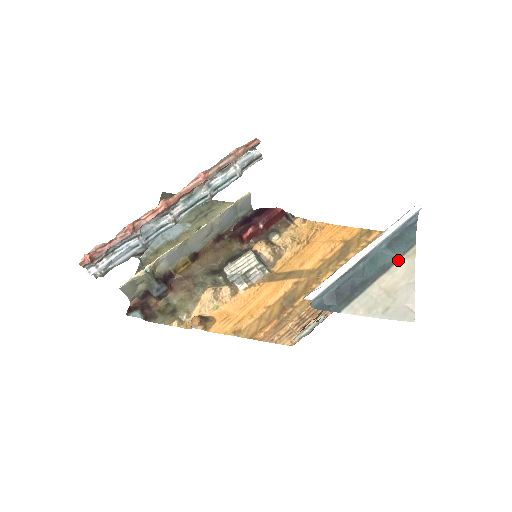
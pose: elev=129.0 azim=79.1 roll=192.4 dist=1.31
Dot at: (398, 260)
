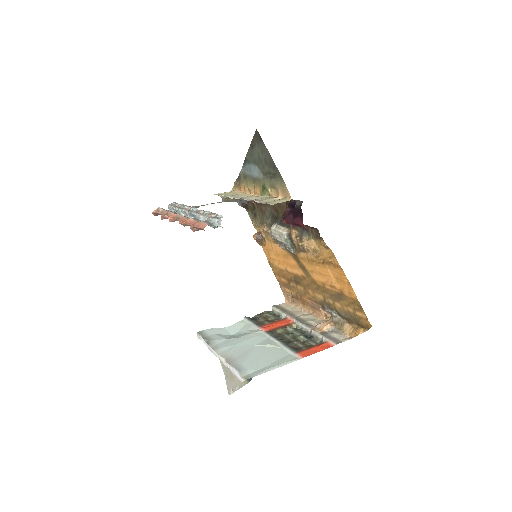
Dot at: occluded
